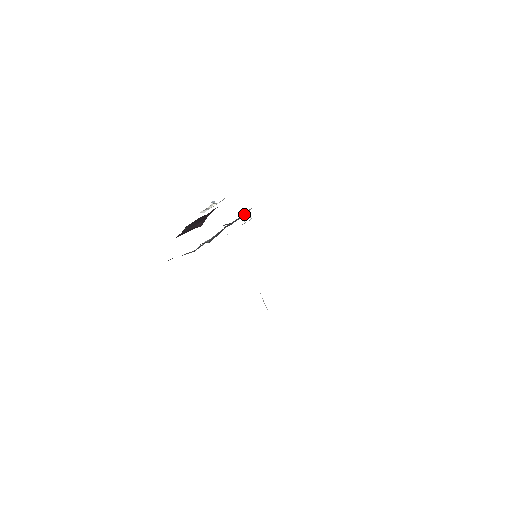
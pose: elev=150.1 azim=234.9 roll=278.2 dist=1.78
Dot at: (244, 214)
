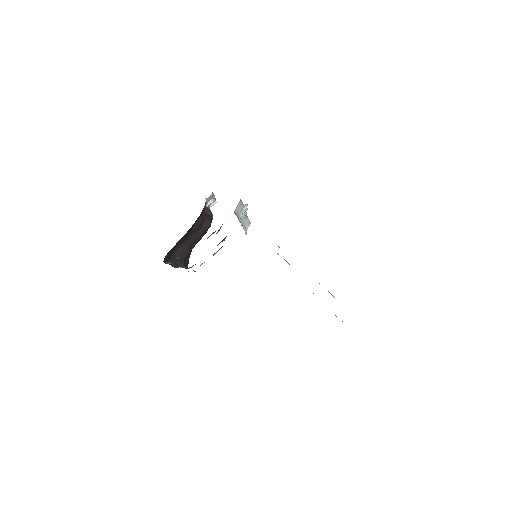
Dot at: occluded
